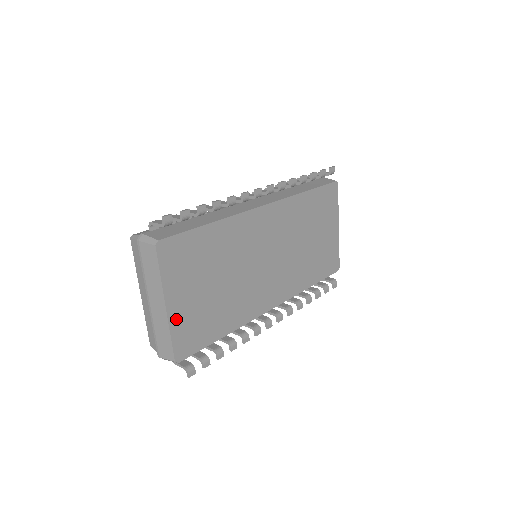
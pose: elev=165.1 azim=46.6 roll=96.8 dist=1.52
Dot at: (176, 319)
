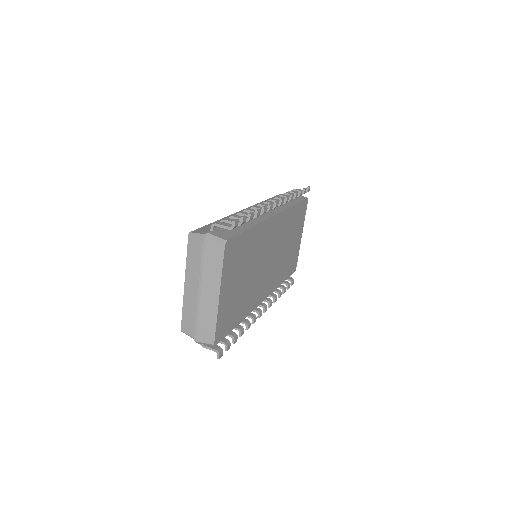
Dot at: (221, 308)
